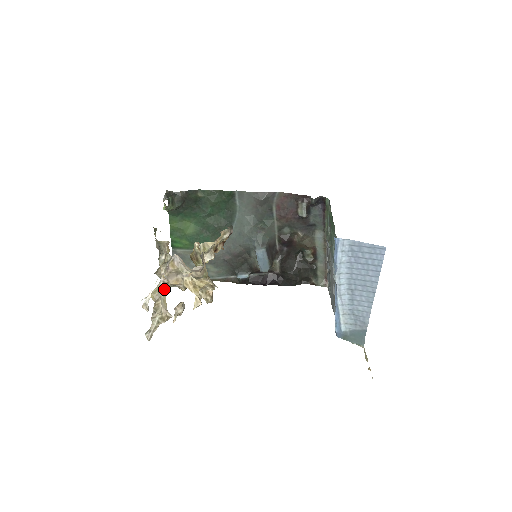
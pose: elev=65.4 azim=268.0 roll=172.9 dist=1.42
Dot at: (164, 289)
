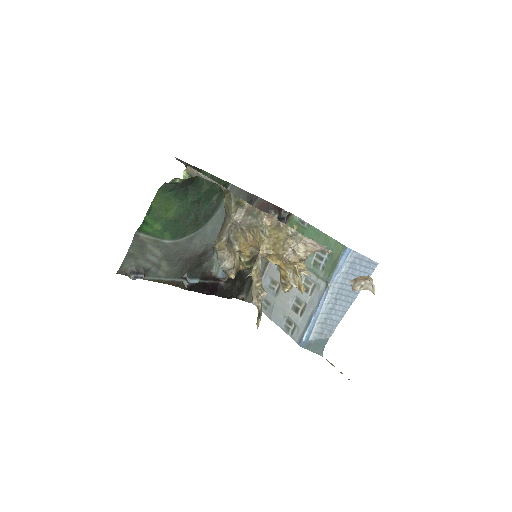
Dot at: (260, 268)
